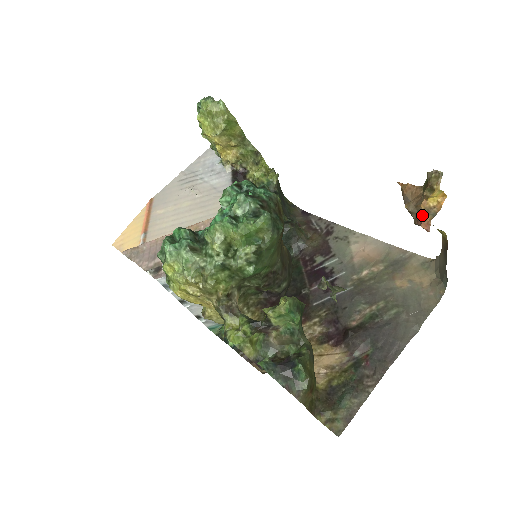
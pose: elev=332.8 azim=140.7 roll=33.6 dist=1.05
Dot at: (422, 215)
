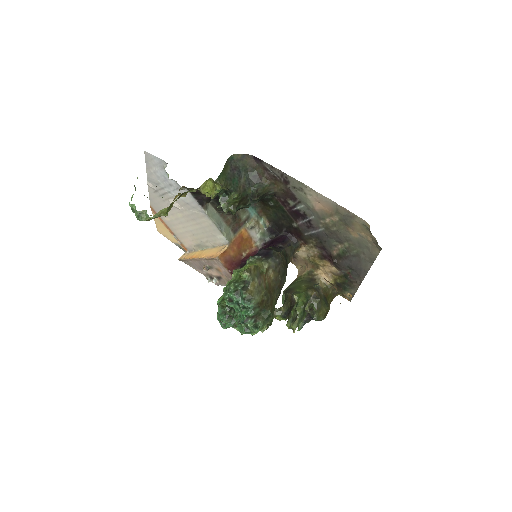
Dot at: (343, 295)
